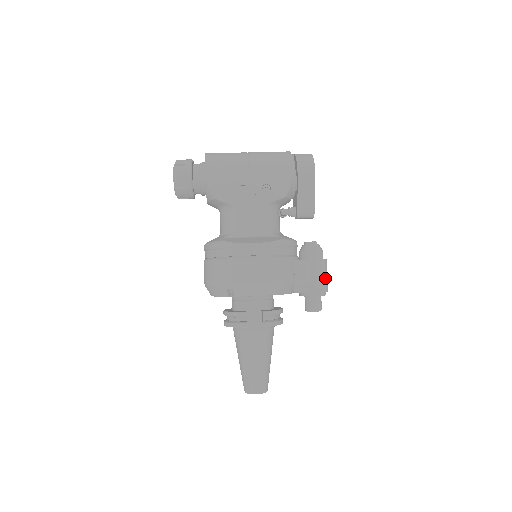
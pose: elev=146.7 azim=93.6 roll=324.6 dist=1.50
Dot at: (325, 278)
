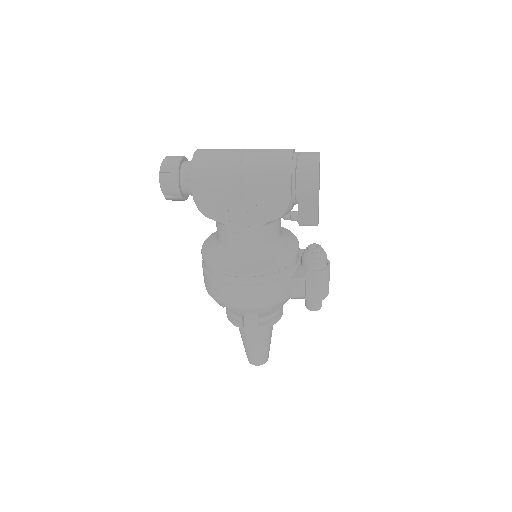
Dot at: (325, 286)
